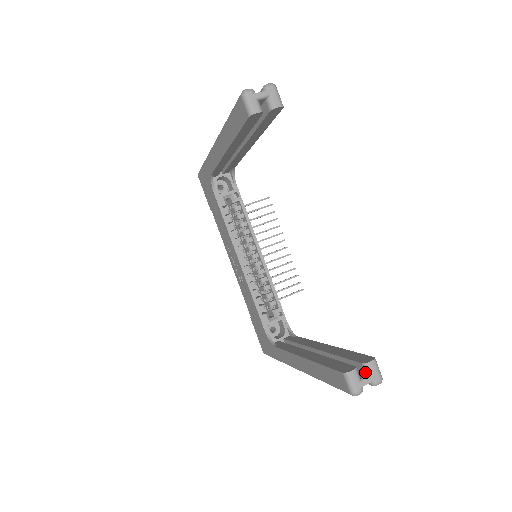
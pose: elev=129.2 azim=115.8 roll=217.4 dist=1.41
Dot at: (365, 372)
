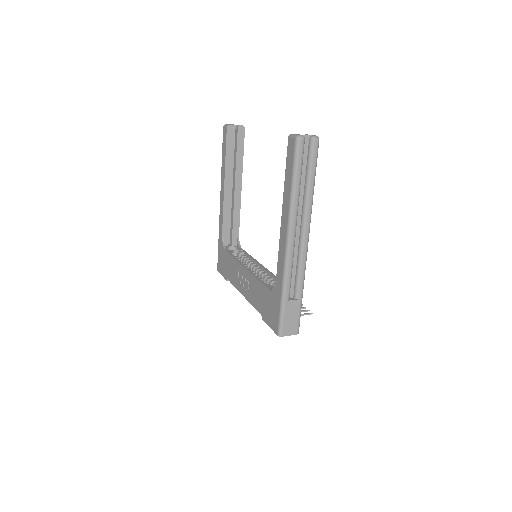
Dot at: occluded
